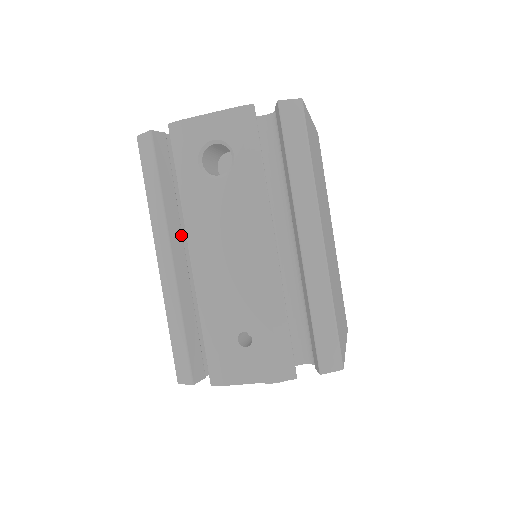
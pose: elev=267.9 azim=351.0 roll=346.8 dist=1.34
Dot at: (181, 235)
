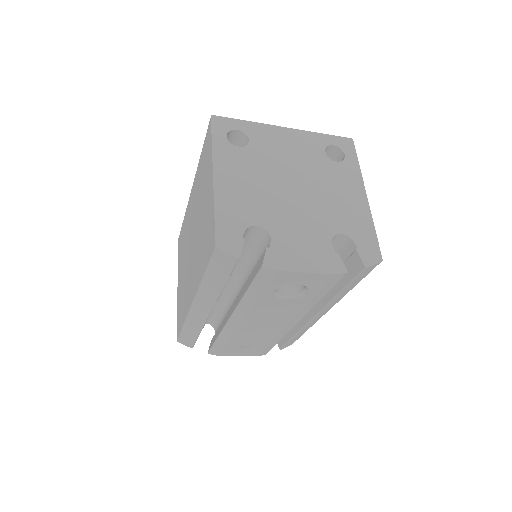
Dot at: occluded
